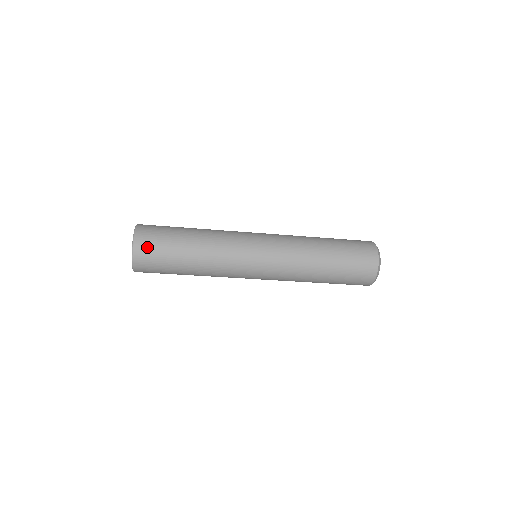
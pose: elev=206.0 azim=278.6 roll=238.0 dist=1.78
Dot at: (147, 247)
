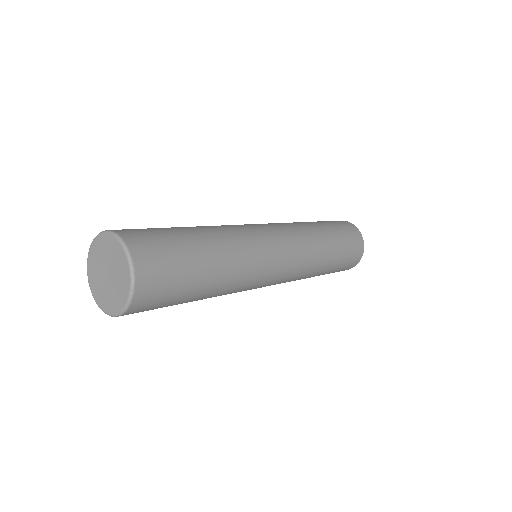
Dot at: occluded
